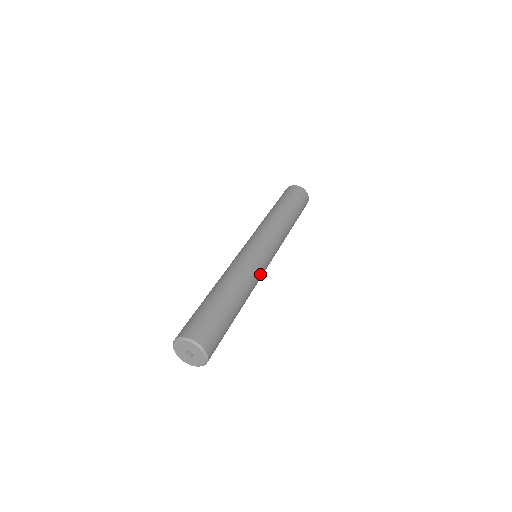
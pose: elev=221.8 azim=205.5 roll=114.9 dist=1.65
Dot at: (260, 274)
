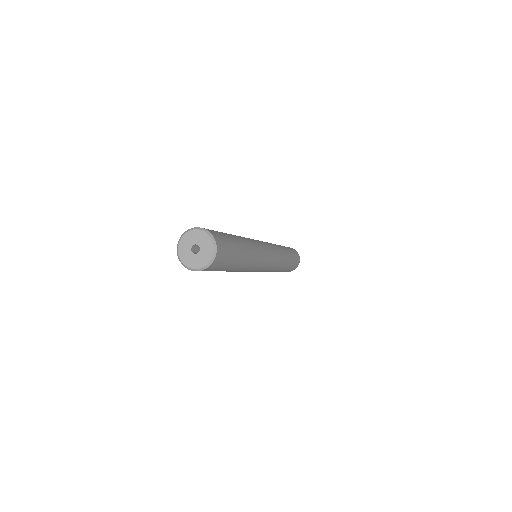
Dot at: (262, 253)
